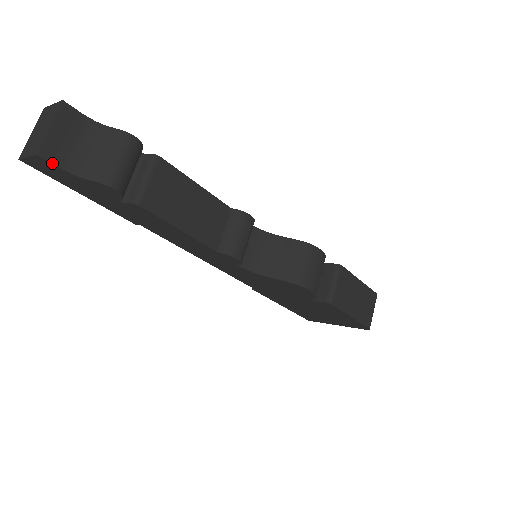
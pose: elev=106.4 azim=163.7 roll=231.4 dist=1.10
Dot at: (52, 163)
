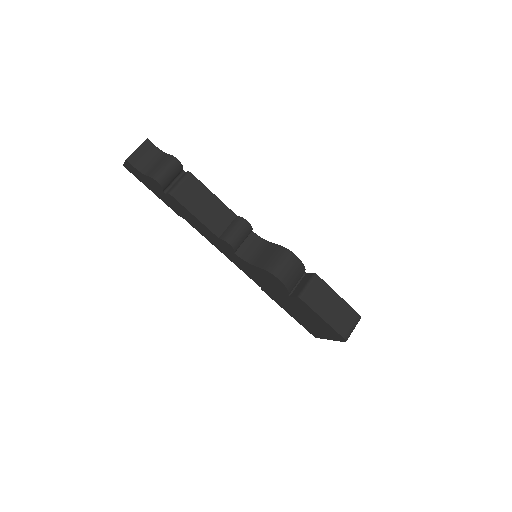
Dot at: (132, 165)
